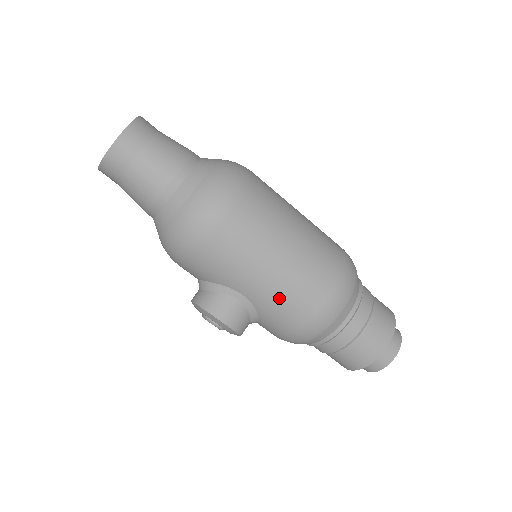
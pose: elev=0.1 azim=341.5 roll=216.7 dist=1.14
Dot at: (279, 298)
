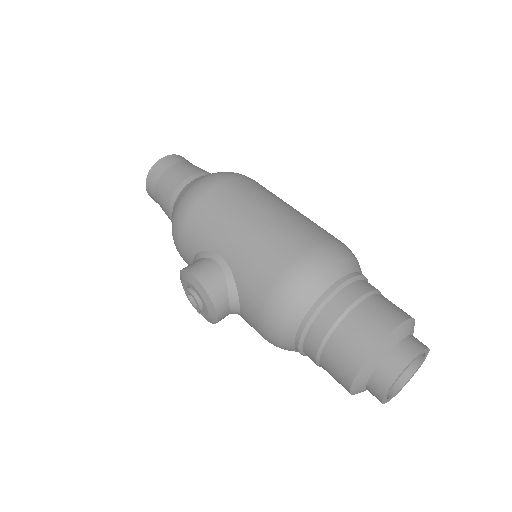
Dot at: (252, 251)
